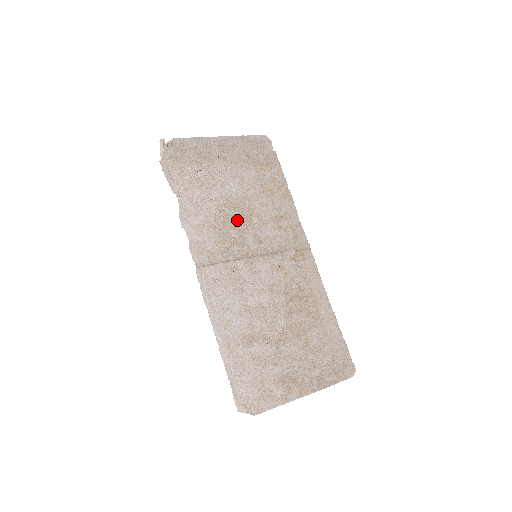
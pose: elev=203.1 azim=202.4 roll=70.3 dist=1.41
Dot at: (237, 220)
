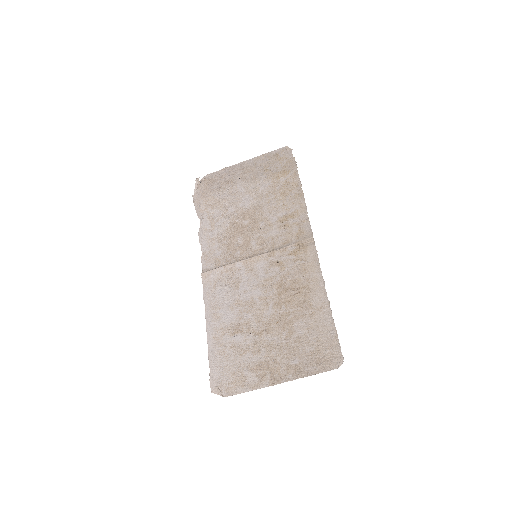
Dot at: (245, 228)
